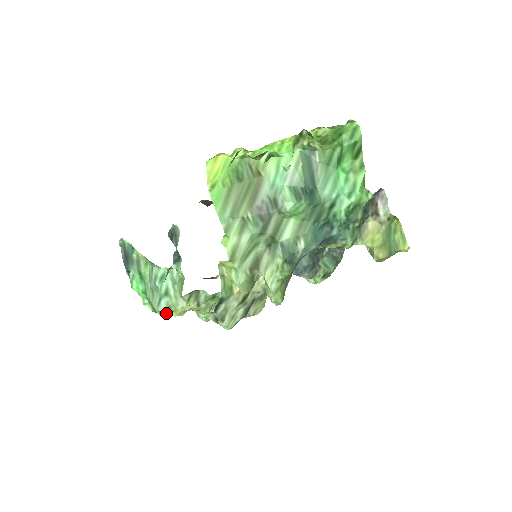
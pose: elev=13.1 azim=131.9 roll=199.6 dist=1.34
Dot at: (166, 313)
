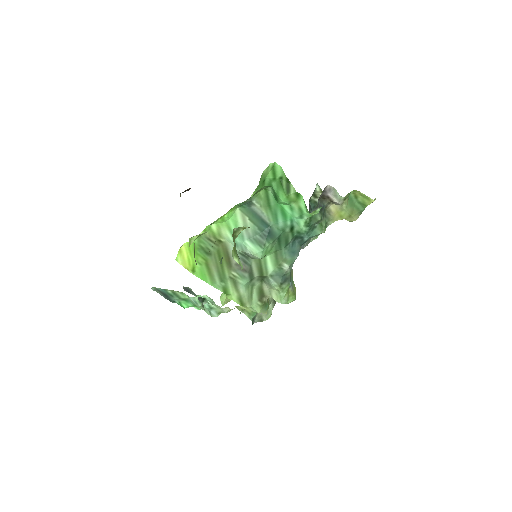
Dot at: occluded
